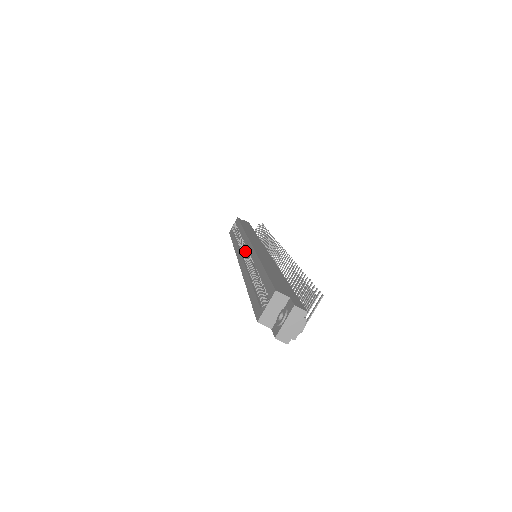
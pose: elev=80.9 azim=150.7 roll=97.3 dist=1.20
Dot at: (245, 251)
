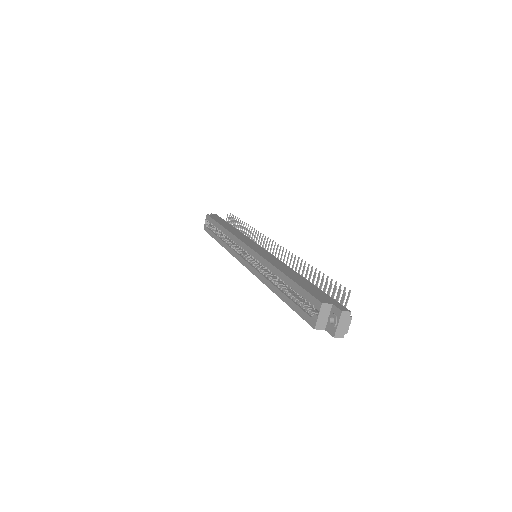
Dot at: (244, 254)
